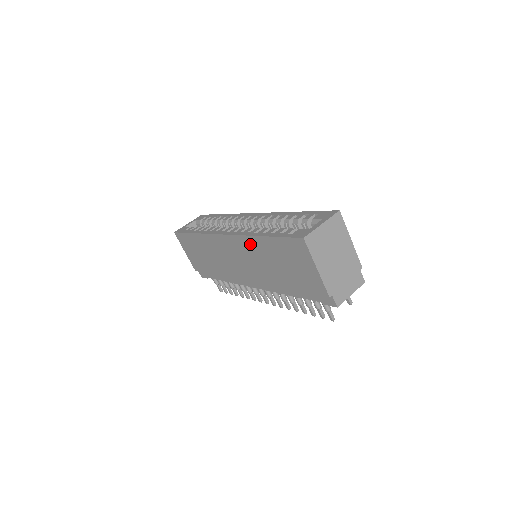
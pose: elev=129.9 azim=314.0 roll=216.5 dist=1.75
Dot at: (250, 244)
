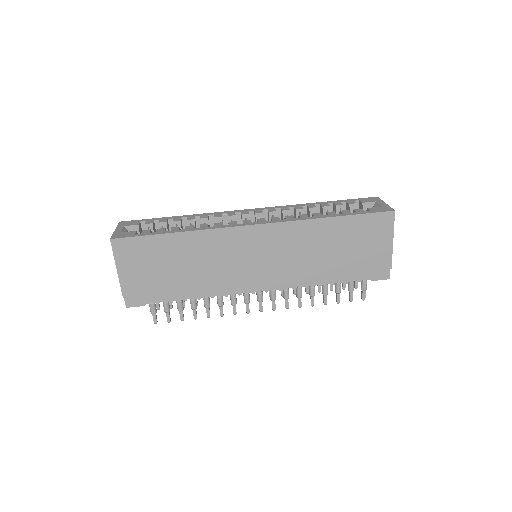
Dot at: (303, 230)
